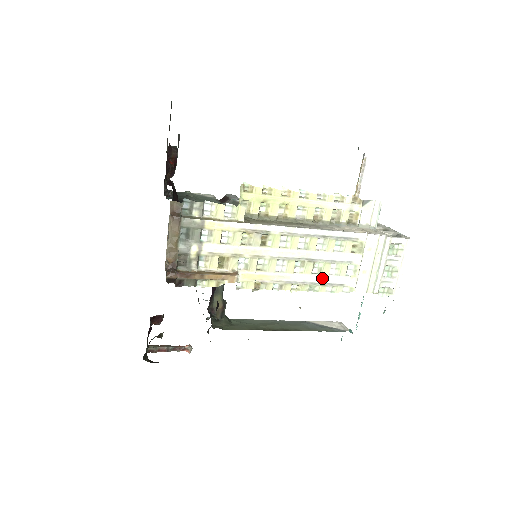
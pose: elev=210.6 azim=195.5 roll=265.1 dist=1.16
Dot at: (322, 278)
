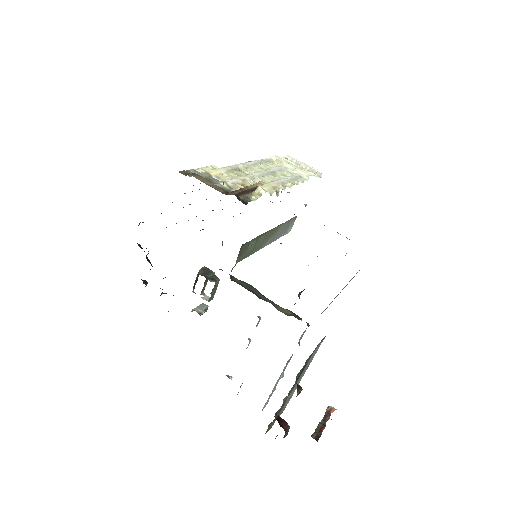
Dot at: (290, 177)
